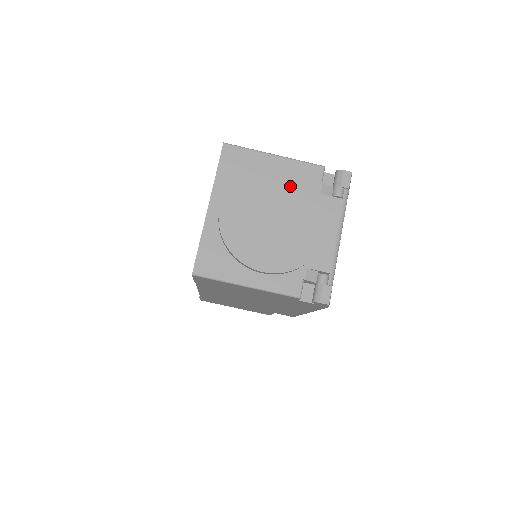
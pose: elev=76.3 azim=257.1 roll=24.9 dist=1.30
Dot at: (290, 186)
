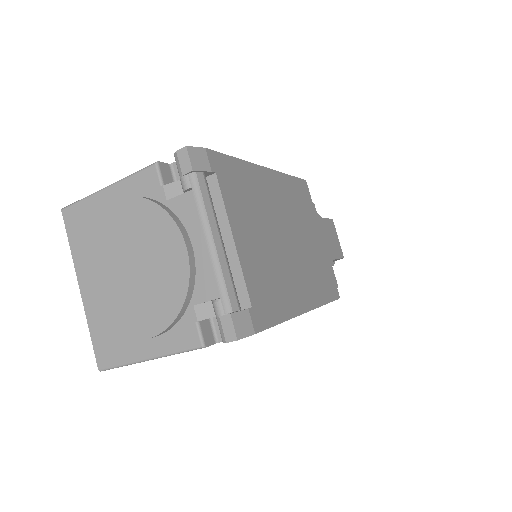
Dot at: (128, 217)
